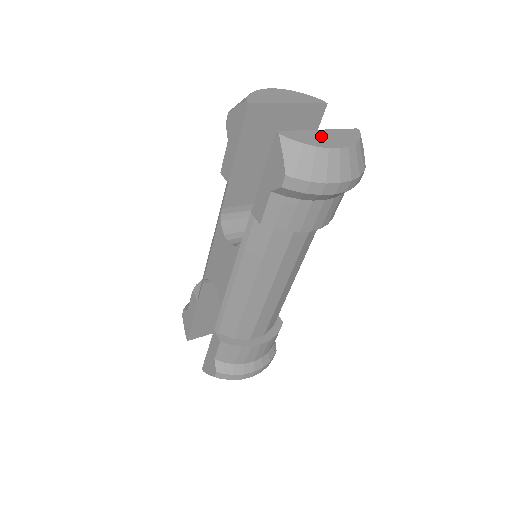
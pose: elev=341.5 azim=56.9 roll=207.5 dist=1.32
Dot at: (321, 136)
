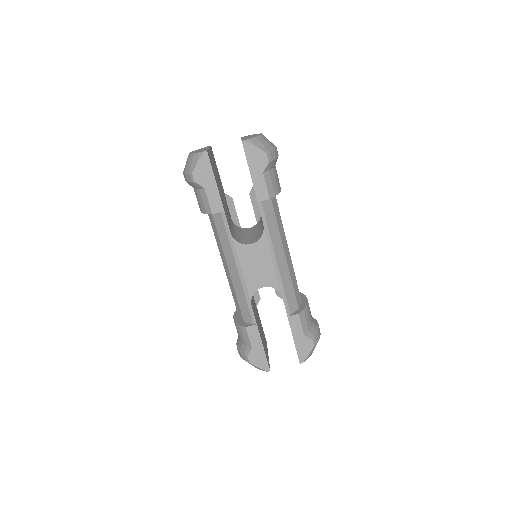
Dot at: (249, 137)
